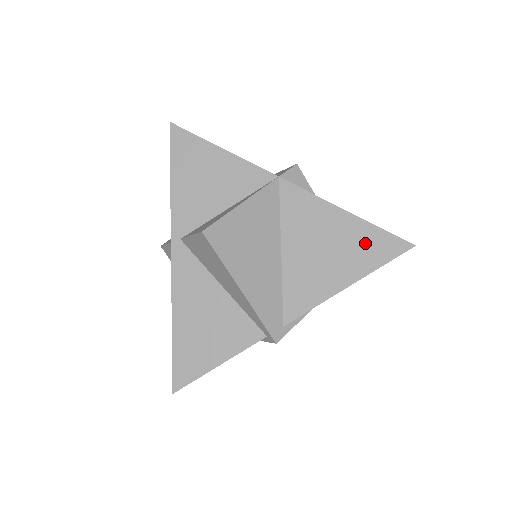
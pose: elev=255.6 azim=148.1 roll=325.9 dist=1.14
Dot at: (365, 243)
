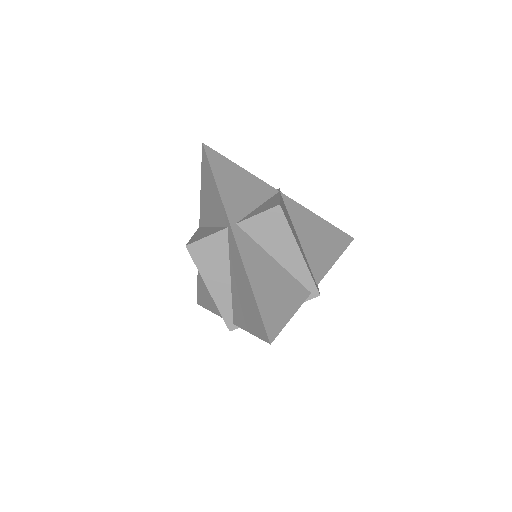
Dot at: (334, 235)
